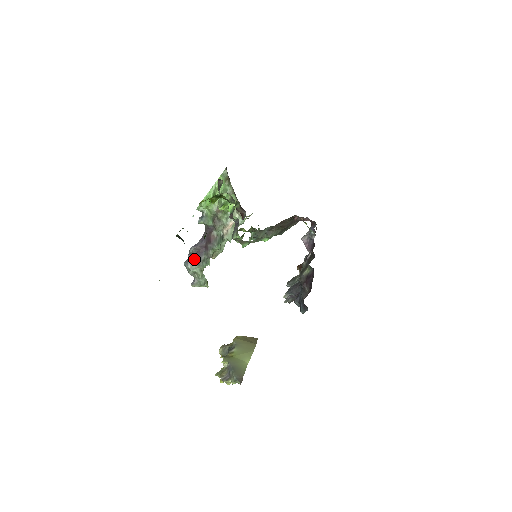
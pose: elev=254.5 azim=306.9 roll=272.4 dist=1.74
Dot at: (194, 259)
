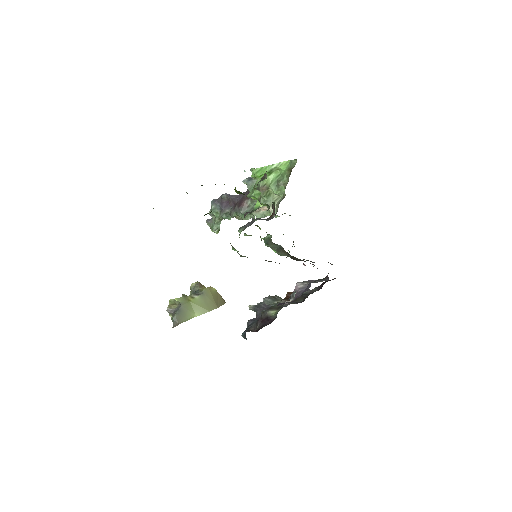
Dot at: (221, 205)
